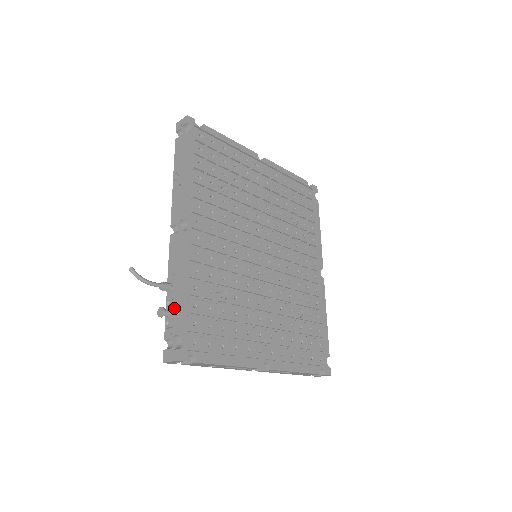
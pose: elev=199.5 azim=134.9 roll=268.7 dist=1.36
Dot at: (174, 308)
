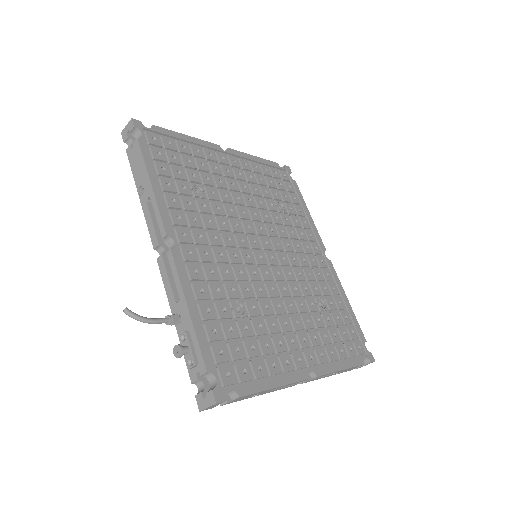
Dot at: (192, 341)
